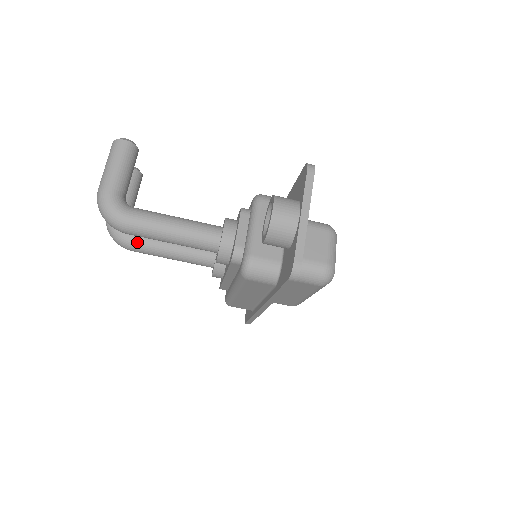
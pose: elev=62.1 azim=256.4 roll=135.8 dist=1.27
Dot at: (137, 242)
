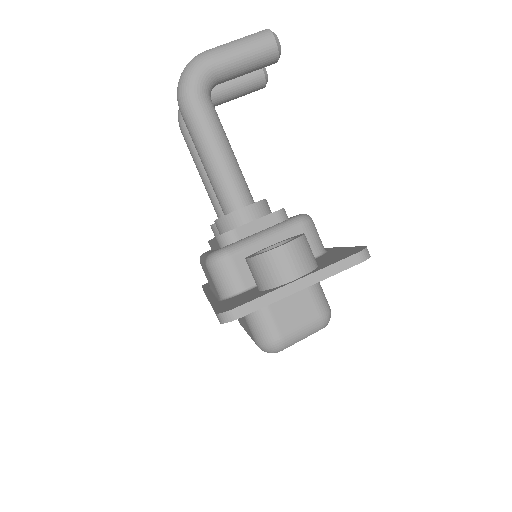
Dot at: occluded
